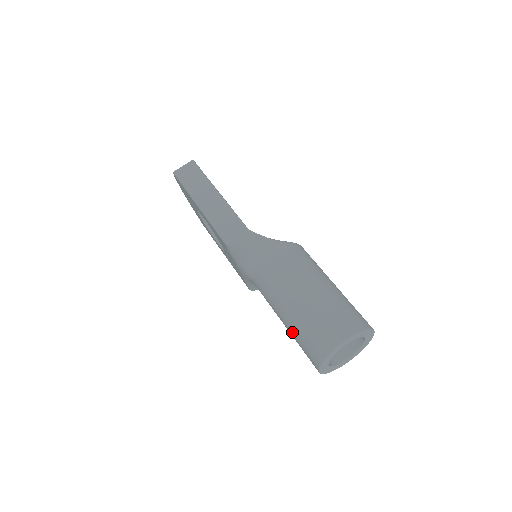
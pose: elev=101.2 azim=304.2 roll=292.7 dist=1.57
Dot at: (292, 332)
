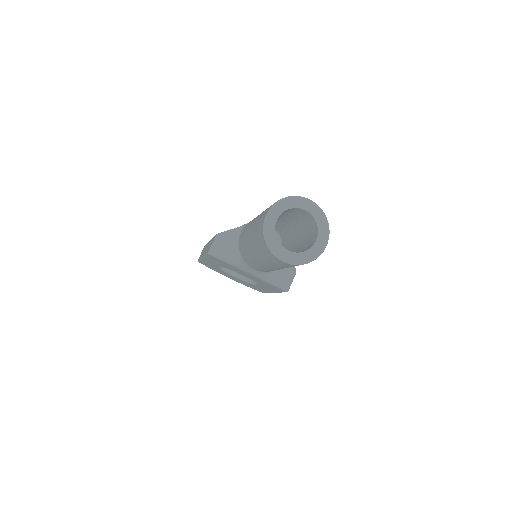
Dot at: (263, 260)
